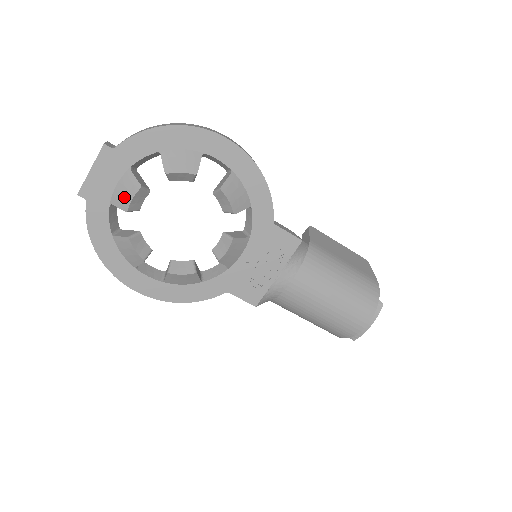
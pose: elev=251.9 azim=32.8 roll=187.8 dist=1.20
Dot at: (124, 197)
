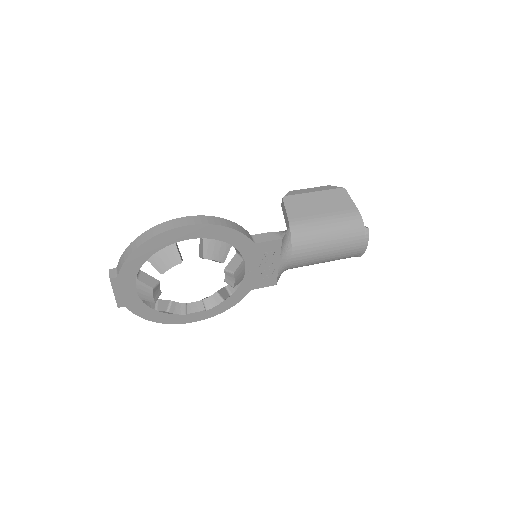
Dot at: (147, 296)
